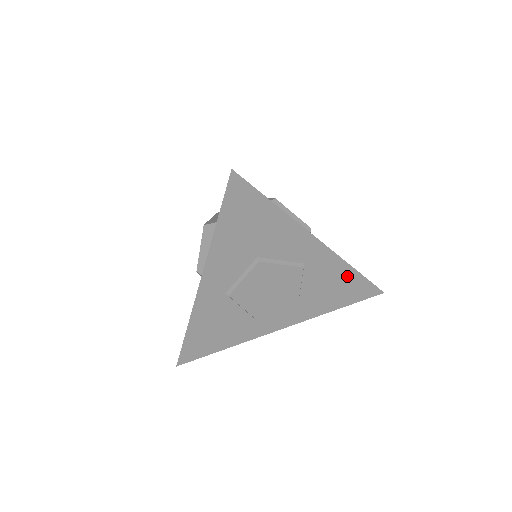
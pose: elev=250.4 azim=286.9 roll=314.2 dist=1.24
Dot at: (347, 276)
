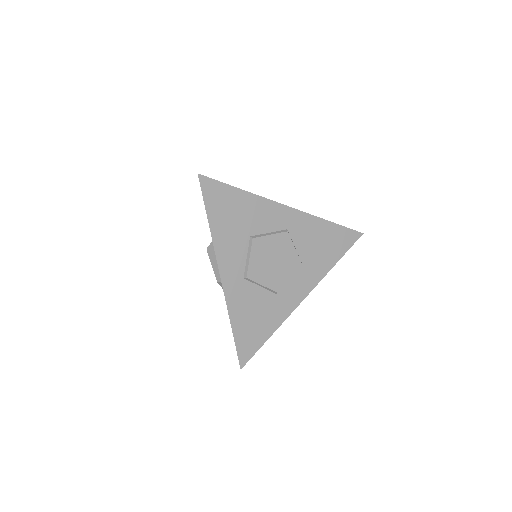
Dot at: (325, 229)
